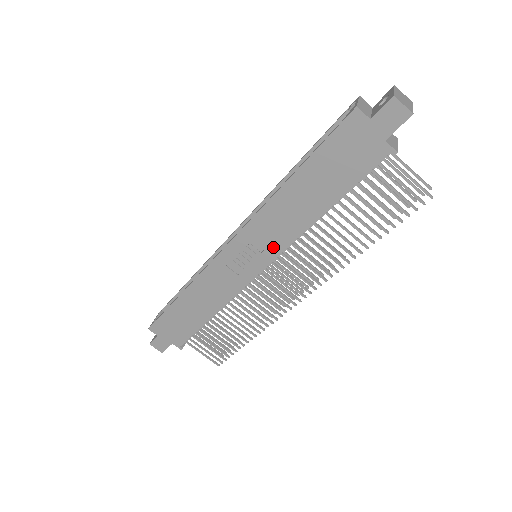
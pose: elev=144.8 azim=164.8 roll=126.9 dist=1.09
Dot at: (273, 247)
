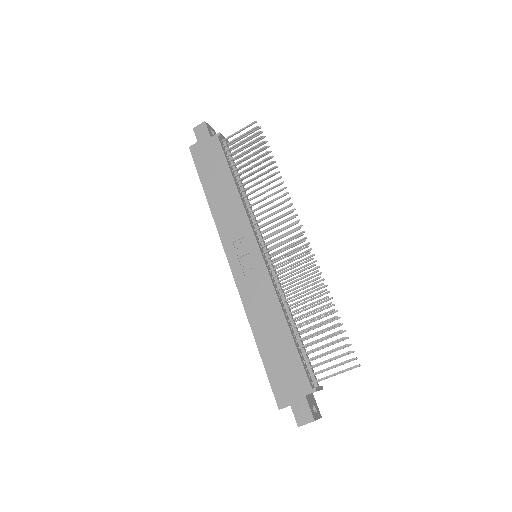
Dot at: (244, 230)
